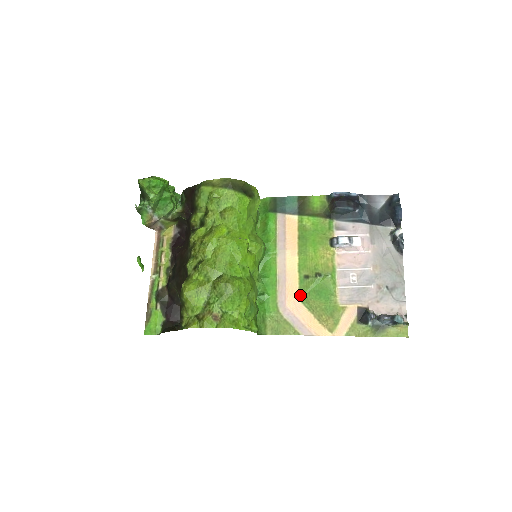
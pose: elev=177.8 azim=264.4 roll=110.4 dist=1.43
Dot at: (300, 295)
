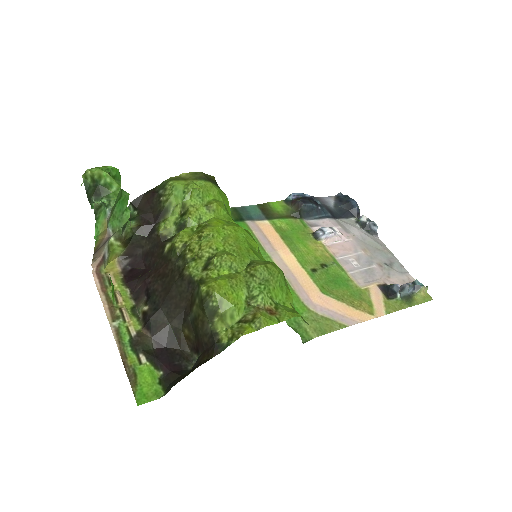
Dot at: (320, 288)
